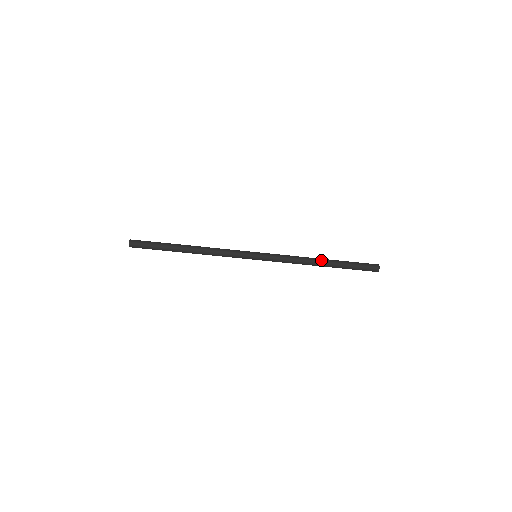
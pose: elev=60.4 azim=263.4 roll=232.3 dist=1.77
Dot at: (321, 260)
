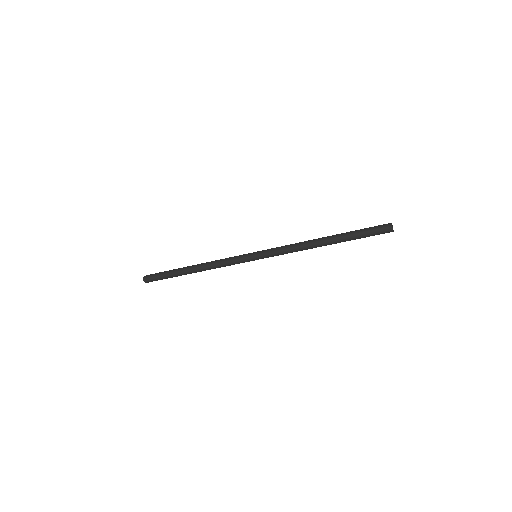
Dot at: (322, 238)
